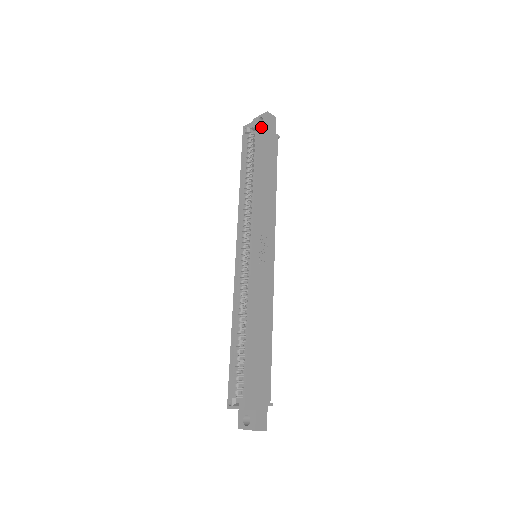
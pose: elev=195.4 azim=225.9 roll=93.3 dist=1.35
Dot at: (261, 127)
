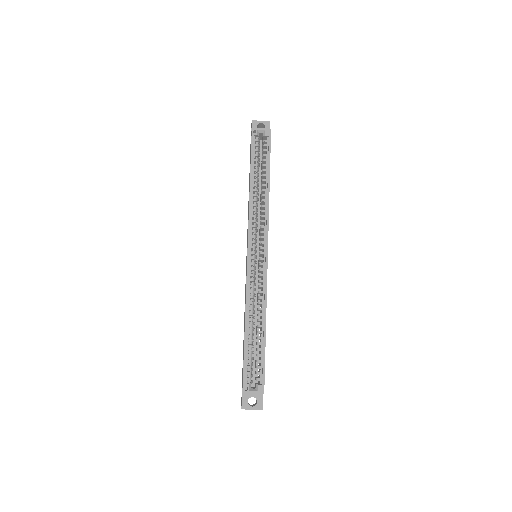
Dot at: occluded
